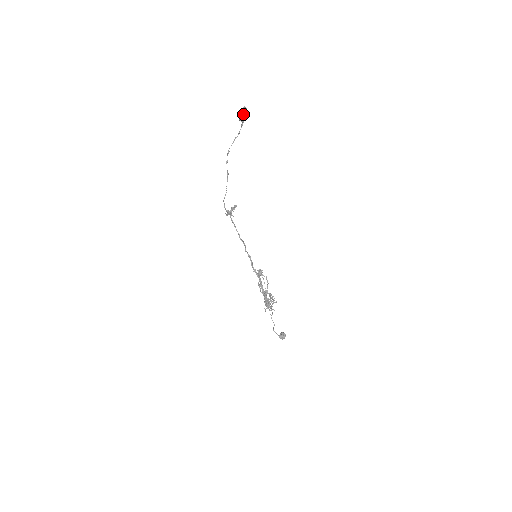
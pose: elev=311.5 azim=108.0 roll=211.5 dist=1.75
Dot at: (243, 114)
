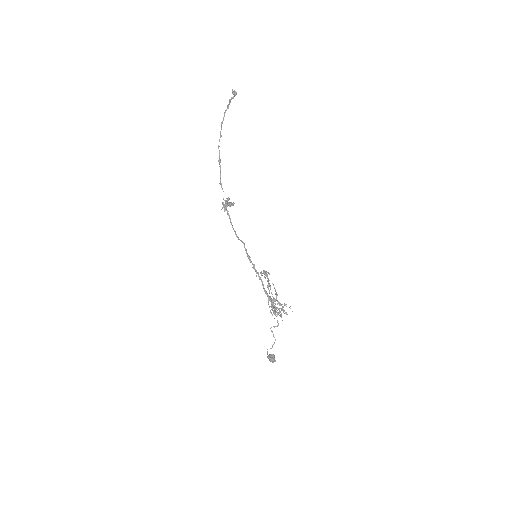
Dot at: (231, 98)
